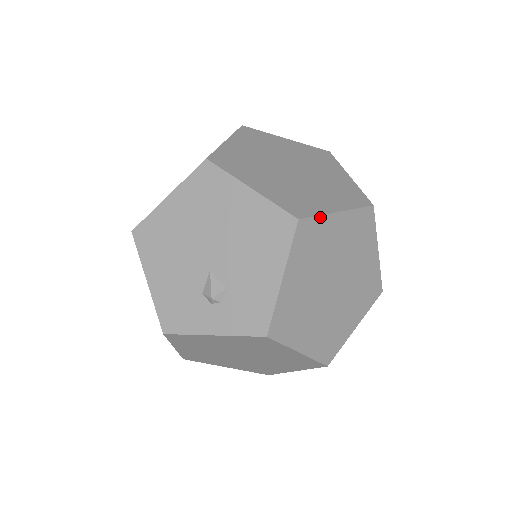
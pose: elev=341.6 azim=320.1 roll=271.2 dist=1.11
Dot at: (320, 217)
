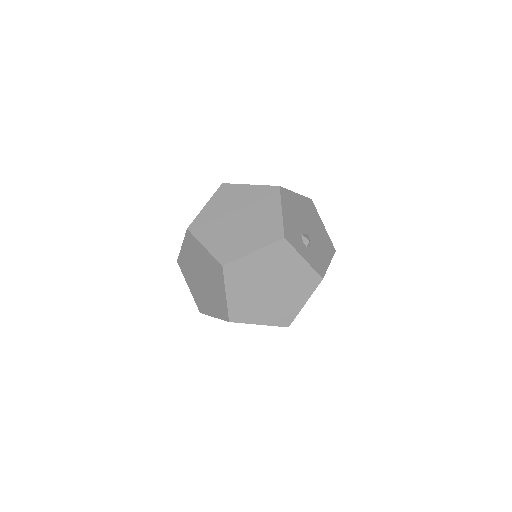
Dot at: (236, 185)
